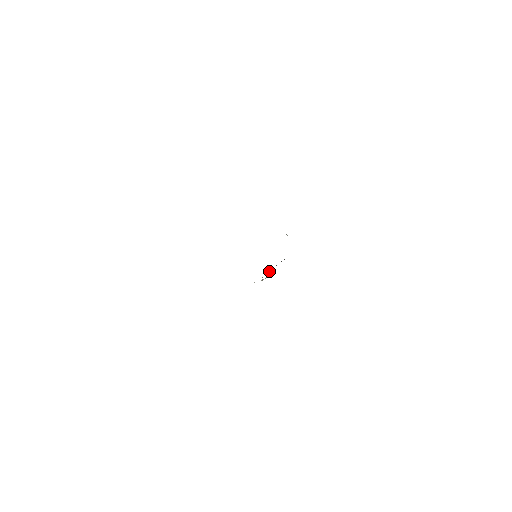
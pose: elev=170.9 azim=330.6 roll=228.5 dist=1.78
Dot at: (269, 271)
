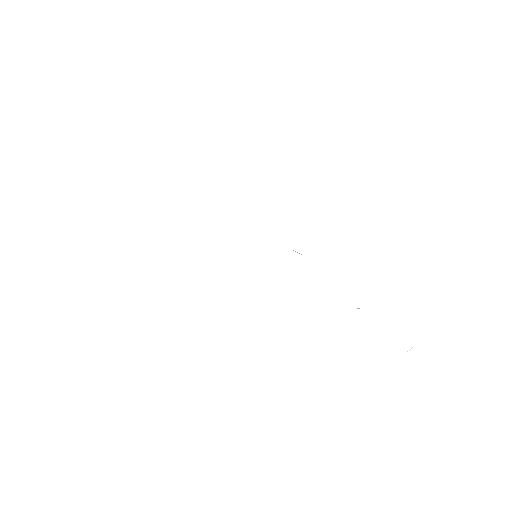
Dot at: occluded
